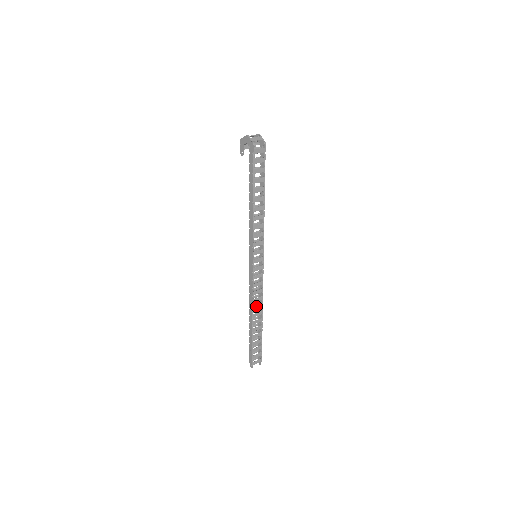
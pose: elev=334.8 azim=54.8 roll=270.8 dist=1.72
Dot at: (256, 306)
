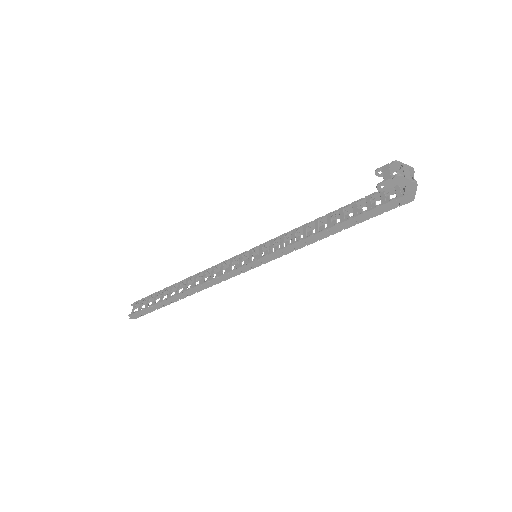
Dot at: occluded
